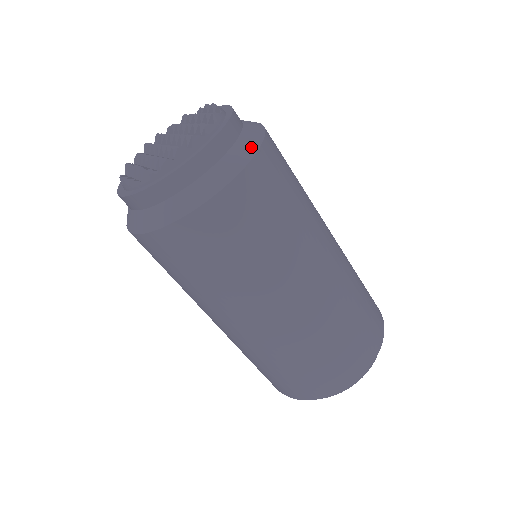
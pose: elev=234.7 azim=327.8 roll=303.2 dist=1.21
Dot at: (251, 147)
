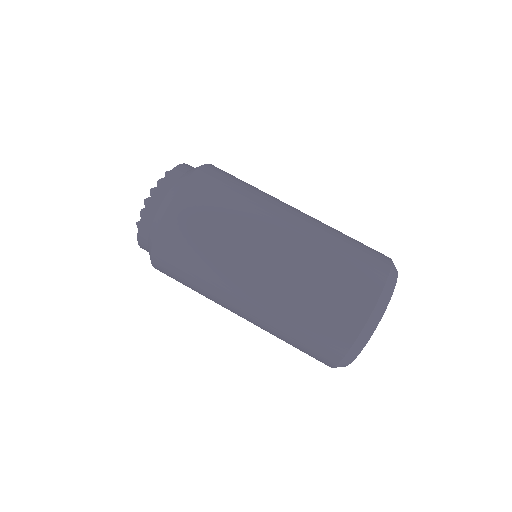
Dot at: occluded
